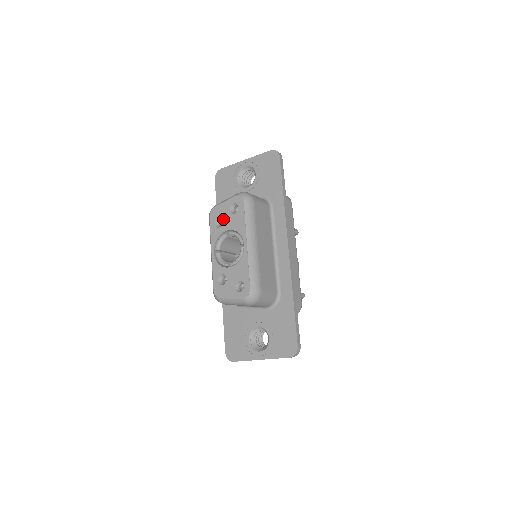
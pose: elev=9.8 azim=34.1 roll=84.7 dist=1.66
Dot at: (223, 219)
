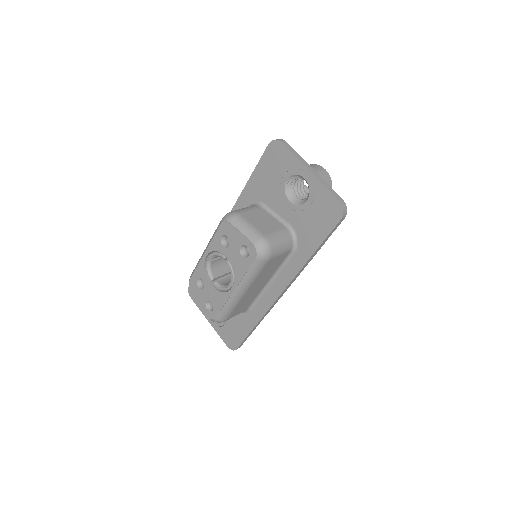
Dot at: (230, 245)
